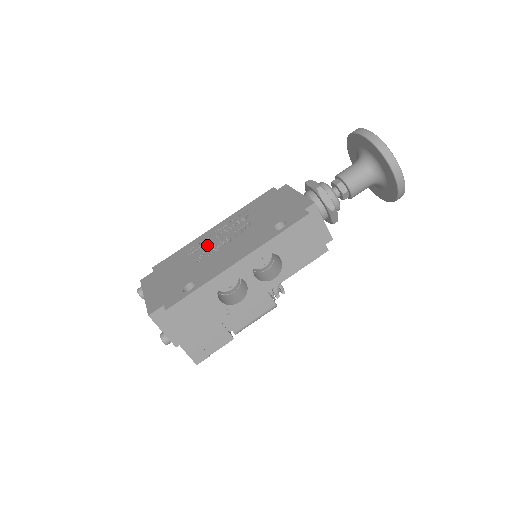
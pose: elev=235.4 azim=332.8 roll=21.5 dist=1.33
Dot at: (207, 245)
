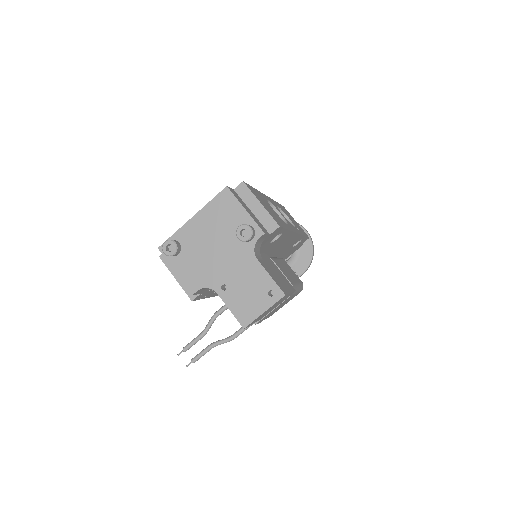
Dot at: occluded
